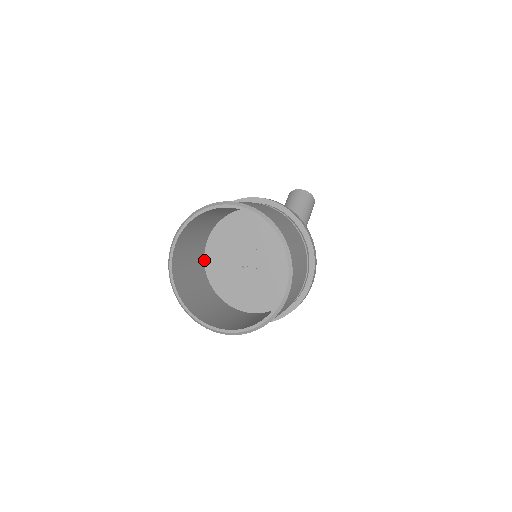
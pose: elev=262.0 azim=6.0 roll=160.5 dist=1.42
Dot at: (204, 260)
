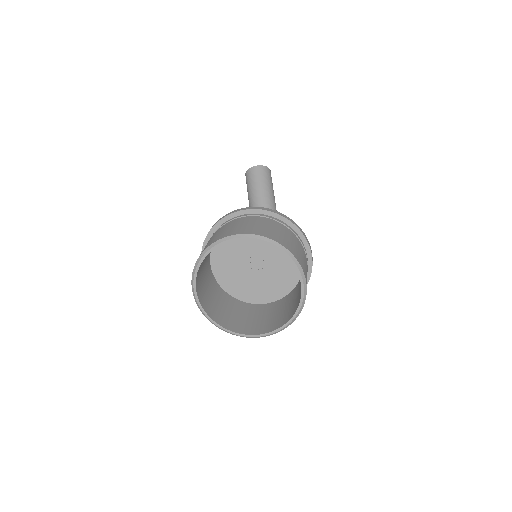
Dot at: (214, 278)
